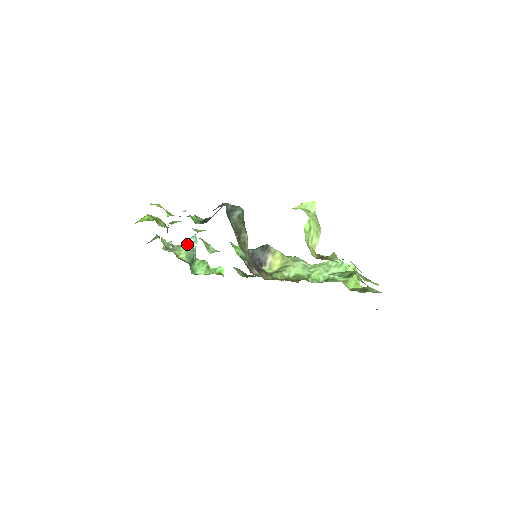
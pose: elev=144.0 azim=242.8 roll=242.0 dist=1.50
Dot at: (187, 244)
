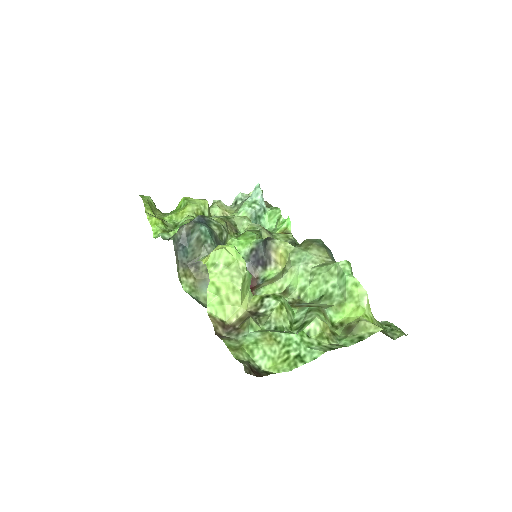
Dot at: (248, 200)
